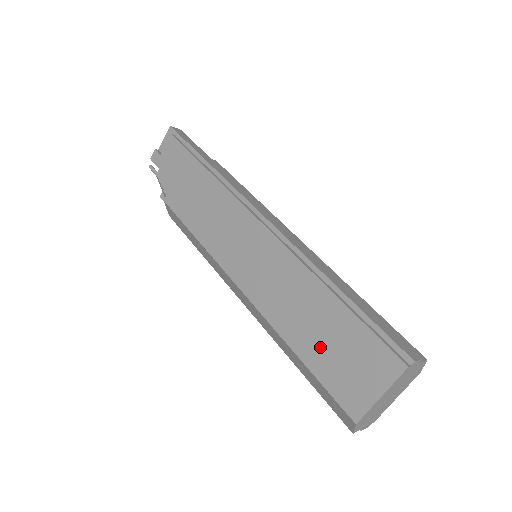
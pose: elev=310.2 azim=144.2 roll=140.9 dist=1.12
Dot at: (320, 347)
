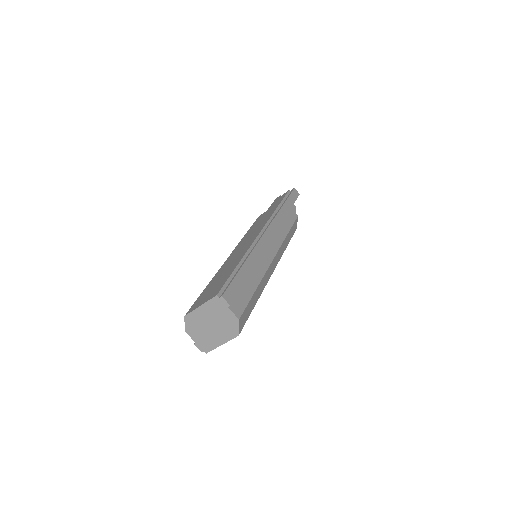
Dot at: (214, 283)
